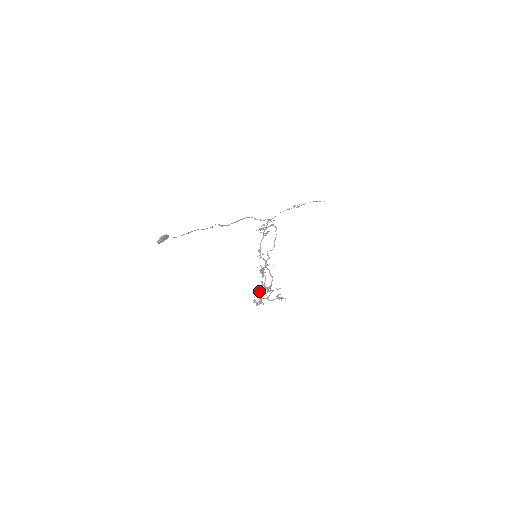
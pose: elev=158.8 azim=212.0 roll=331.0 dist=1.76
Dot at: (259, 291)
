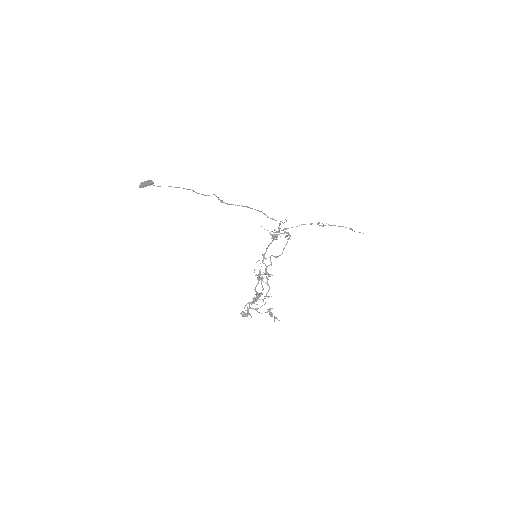
Dot at: (251, 302)
